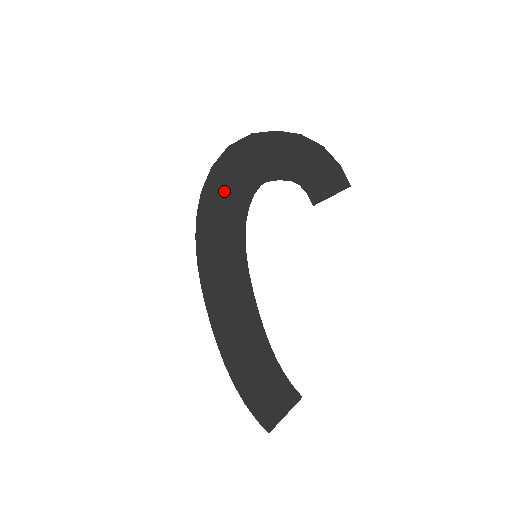
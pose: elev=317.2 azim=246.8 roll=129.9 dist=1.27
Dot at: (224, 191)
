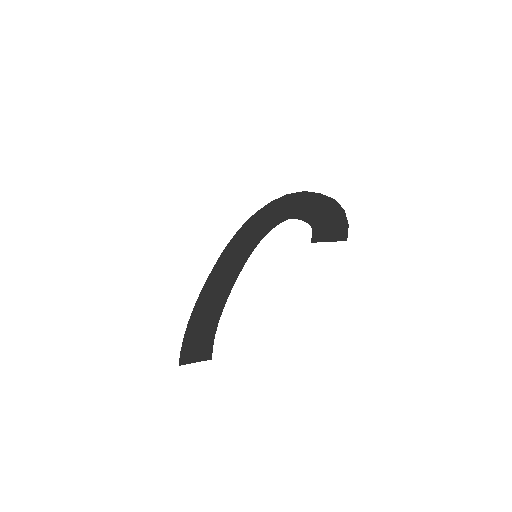
Dot at: (268, 215)
